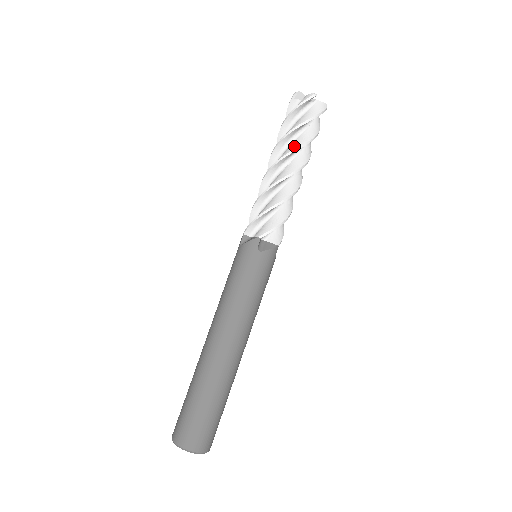
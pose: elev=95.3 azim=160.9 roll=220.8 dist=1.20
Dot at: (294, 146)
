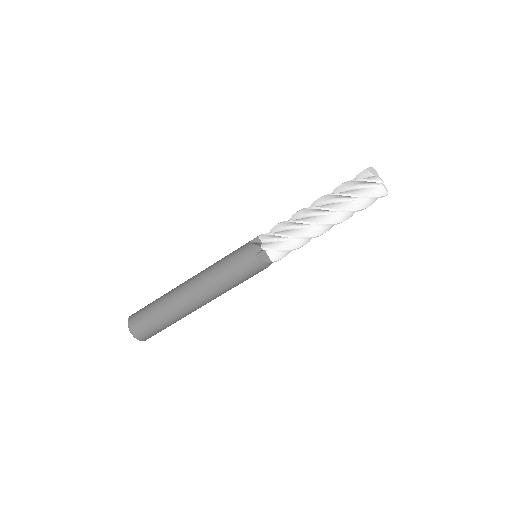
Dot at: (335, 206)
